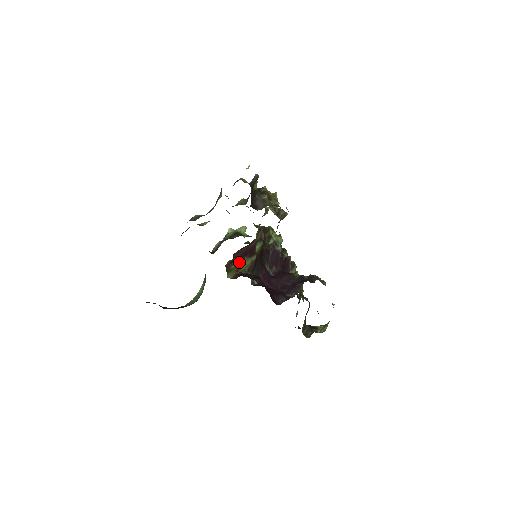
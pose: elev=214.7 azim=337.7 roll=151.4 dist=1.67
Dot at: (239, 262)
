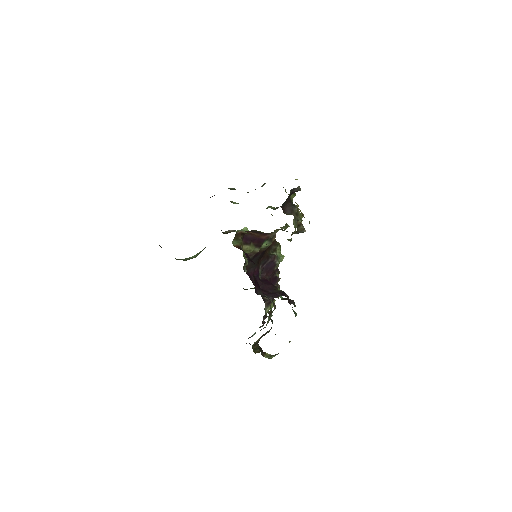
Dot at: (246, 242)
